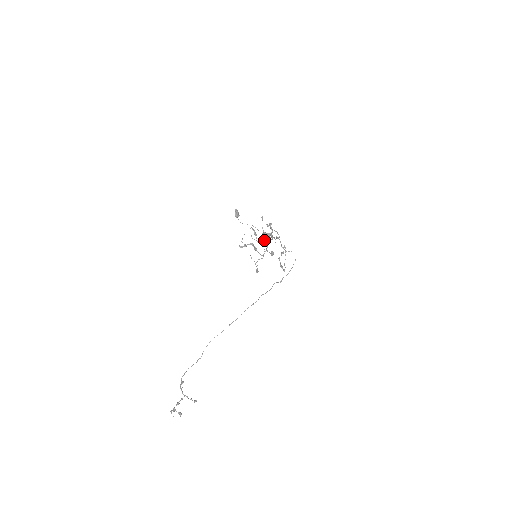
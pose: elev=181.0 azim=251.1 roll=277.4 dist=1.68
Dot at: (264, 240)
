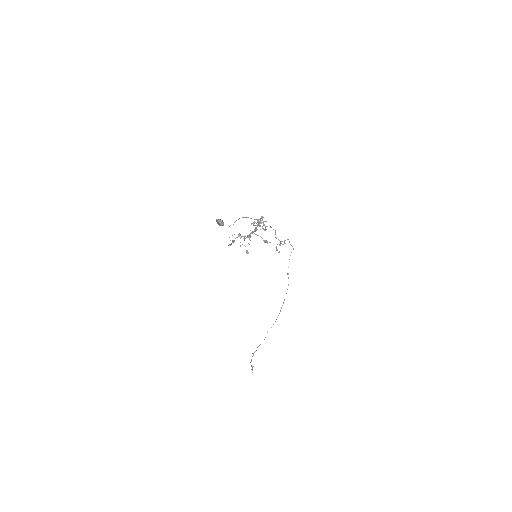
Dot at: occluded
